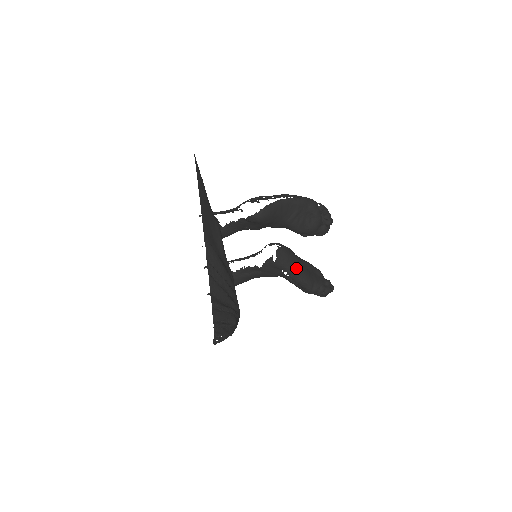
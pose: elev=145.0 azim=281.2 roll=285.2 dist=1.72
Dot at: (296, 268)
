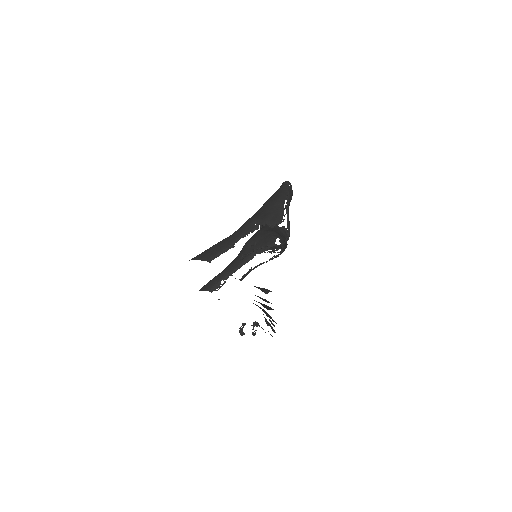
Dot at: (285, 243)
